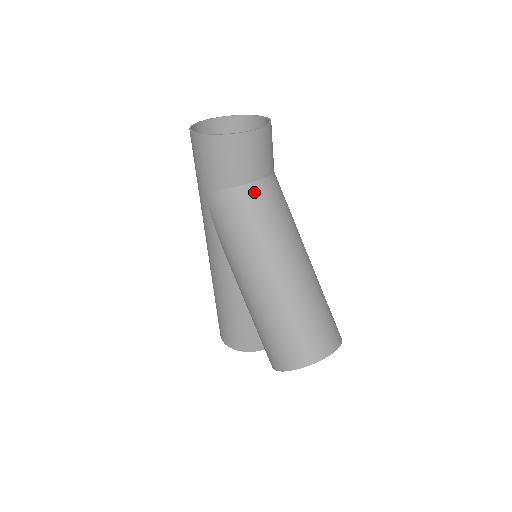
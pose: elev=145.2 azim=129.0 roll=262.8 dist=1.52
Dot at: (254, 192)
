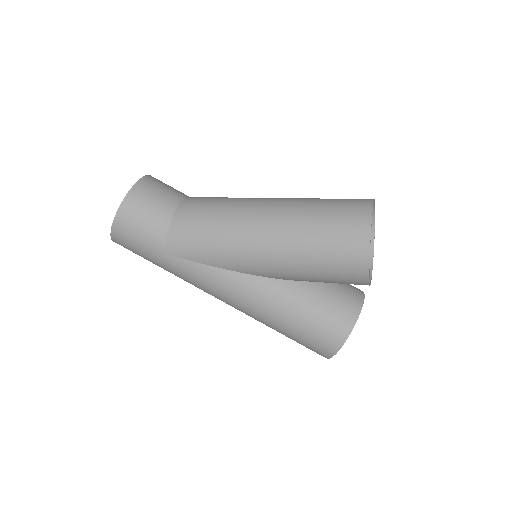
Dot at: (187, 206)
